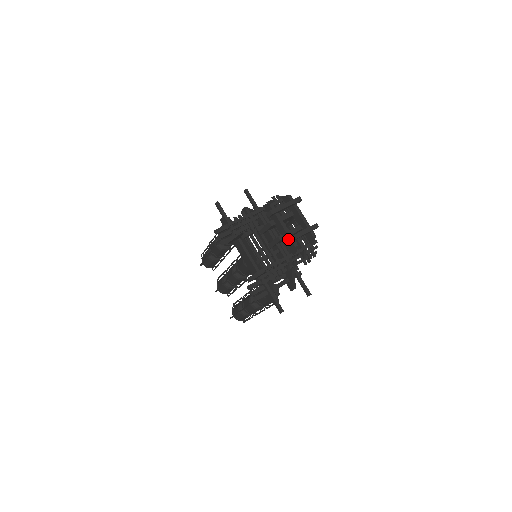
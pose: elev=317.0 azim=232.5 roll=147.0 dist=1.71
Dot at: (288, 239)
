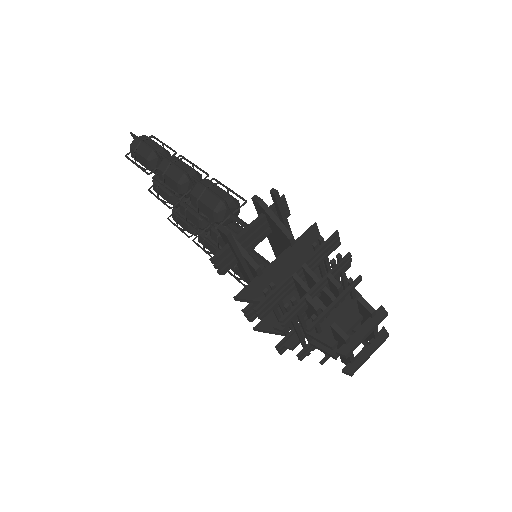
Dot at: (352, 374)
